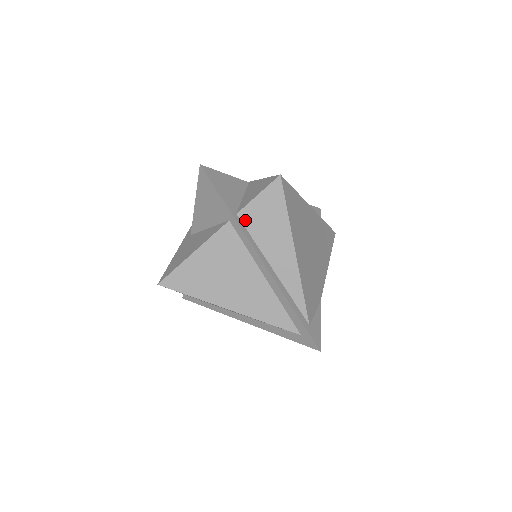
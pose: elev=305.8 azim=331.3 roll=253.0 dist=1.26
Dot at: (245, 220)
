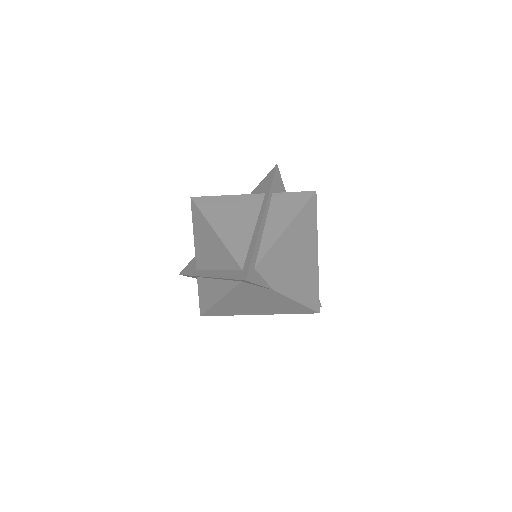
Dot at: (274, 198)
